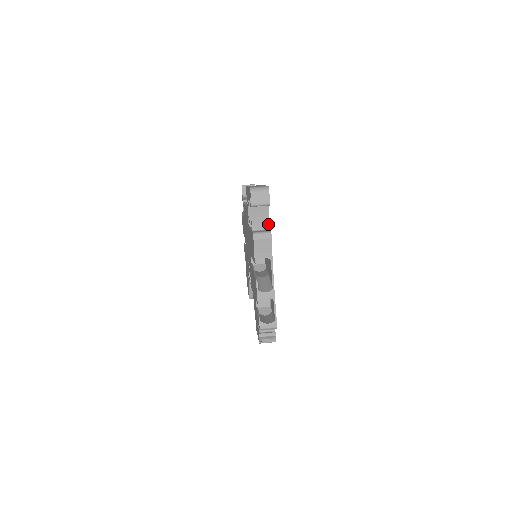
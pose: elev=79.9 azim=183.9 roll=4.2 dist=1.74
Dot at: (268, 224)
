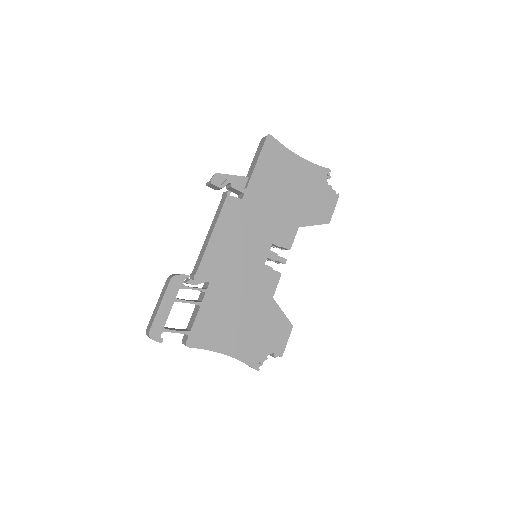
Dot at: occluded
